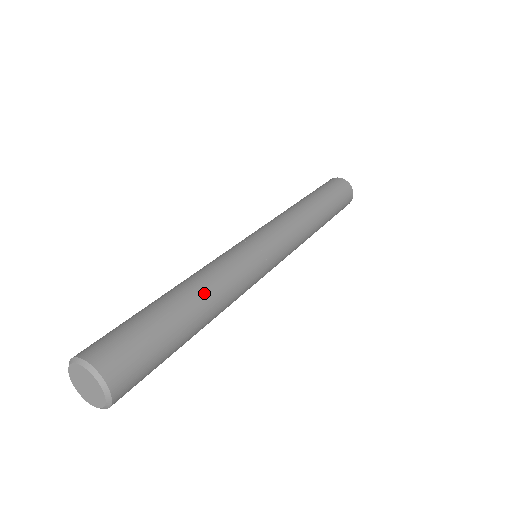
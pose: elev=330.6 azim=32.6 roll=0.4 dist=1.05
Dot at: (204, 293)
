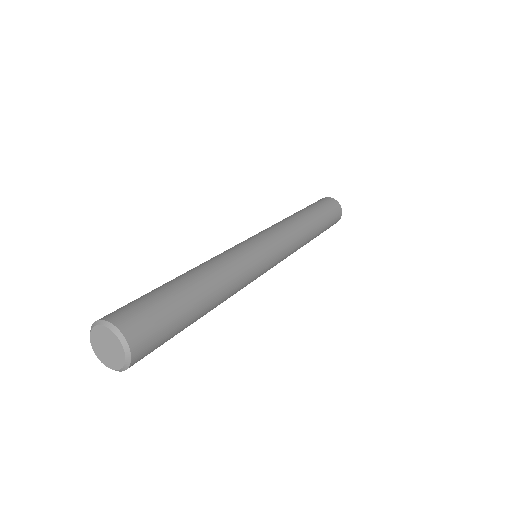
Dot at: (217, 285)
